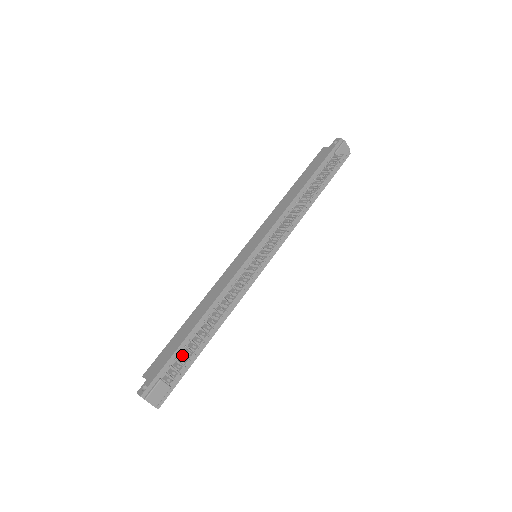
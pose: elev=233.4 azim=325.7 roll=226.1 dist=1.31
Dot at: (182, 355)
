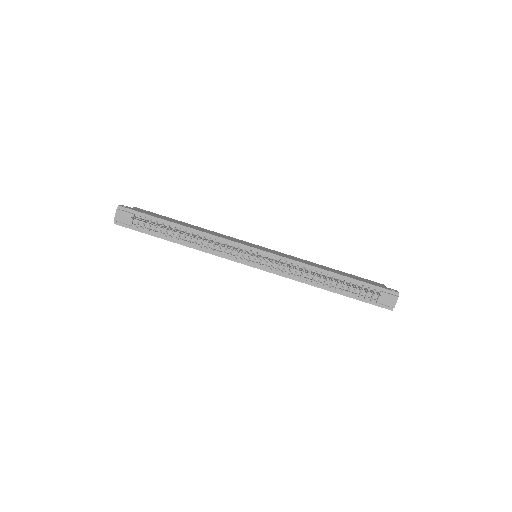
Dot at: (156, 224)
